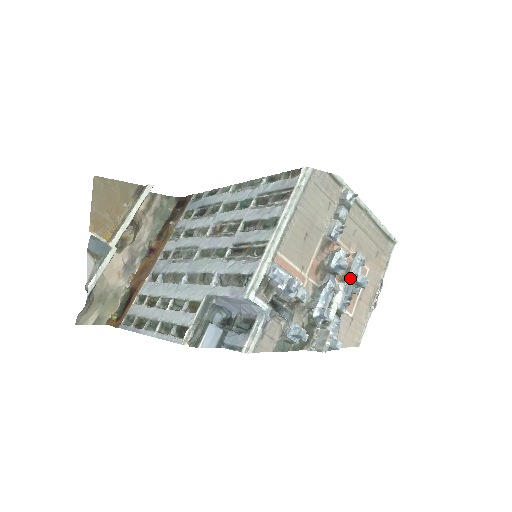
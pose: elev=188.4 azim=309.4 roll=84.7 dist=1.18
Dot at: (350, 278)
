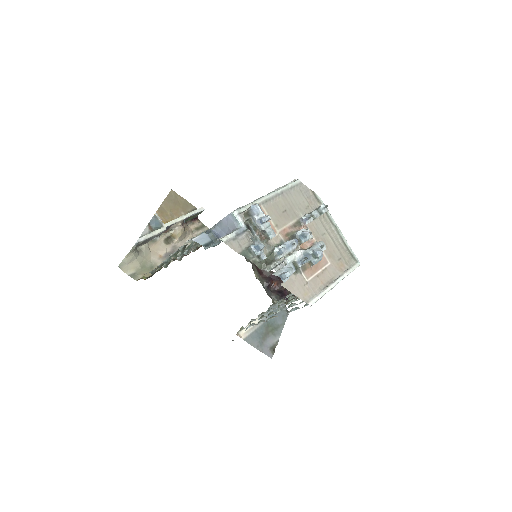
Dot at: (310, 250)
